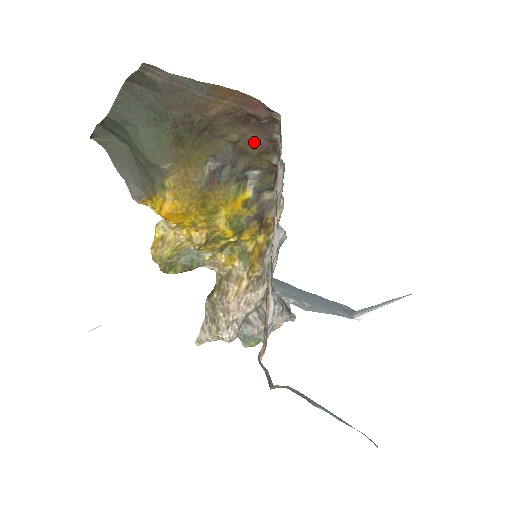
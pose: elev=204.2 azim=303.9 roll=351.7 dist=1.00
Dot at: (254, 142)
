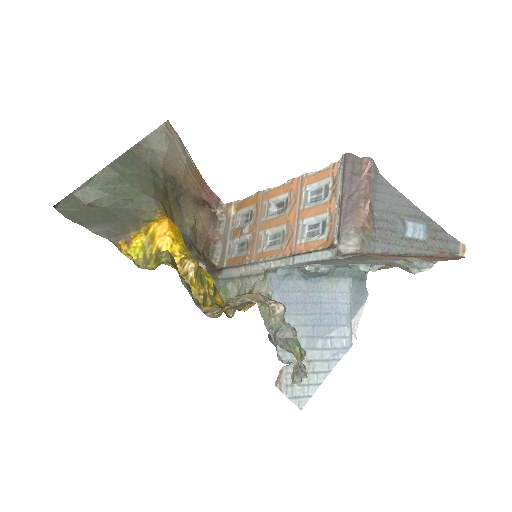
Dot at: (203, 232)
